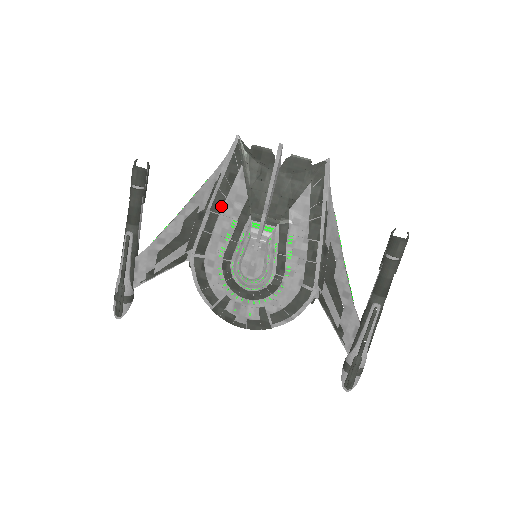
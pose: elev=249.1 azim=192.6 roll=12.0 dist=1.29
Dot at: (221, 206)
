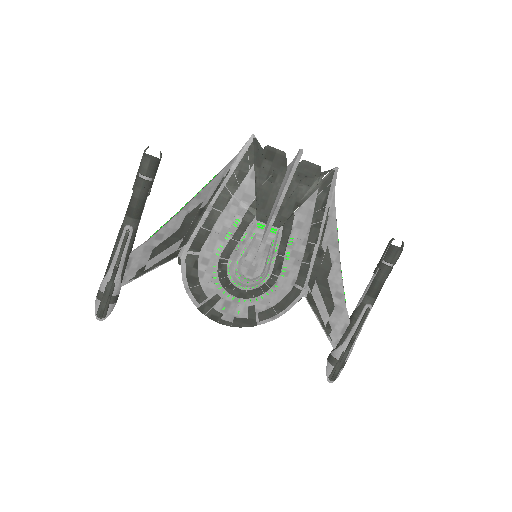
Dot at: (226, 204)
